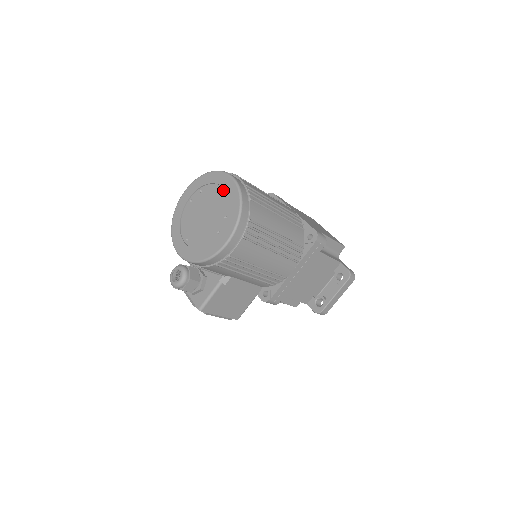
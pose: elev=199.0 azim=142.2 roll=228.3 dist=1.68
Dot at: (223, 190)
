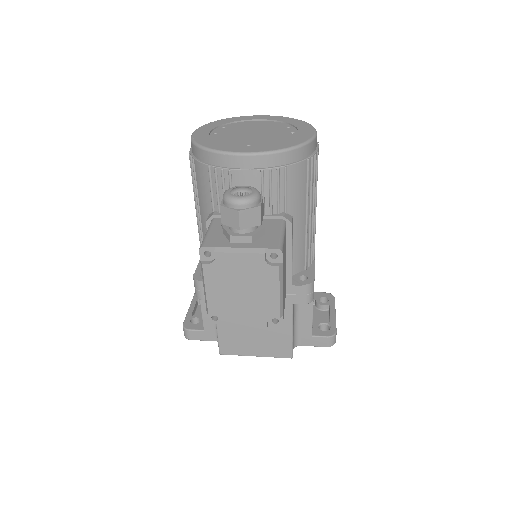
Dot at: (259, 121)
